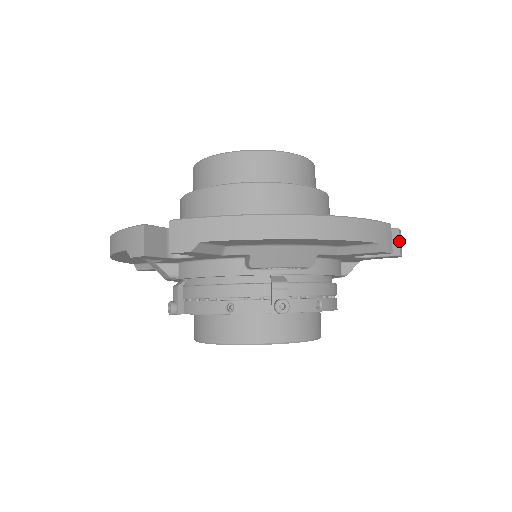
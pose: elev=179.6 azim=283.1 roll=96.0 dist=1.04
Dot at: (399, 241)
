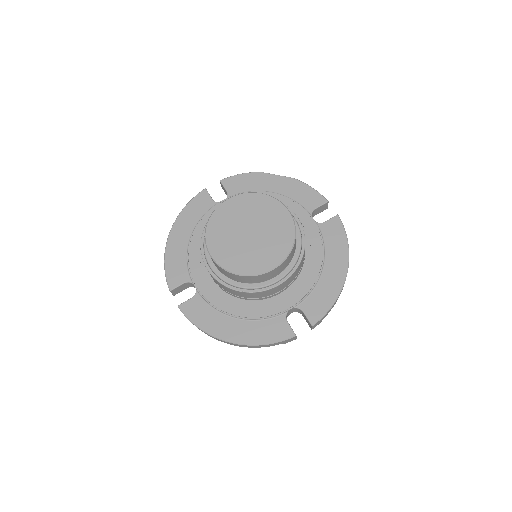
Dot at: (311, 328)
